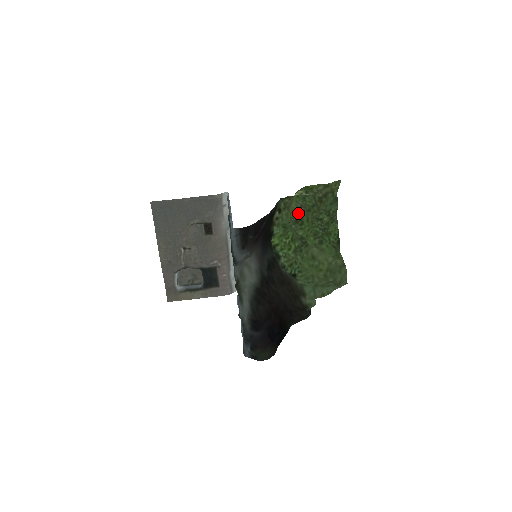
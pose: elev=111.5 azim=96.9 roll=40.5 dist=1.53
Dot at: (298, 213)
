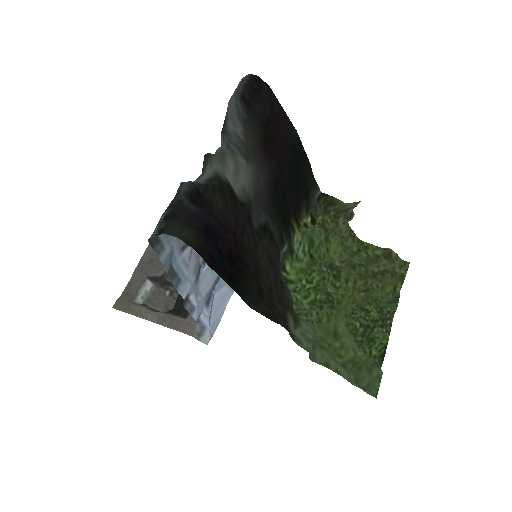
Dot at: (337, 266)
